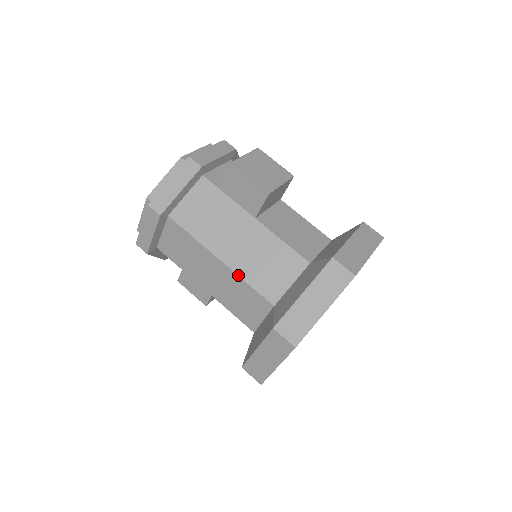
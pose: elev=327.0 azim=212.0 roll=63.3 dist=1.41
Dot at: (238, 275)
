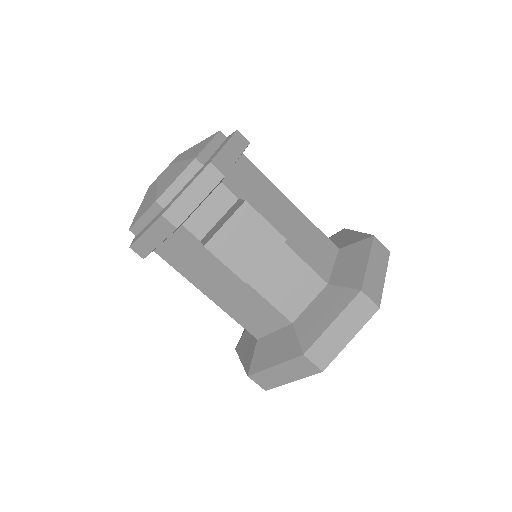
Dot at: occluded
